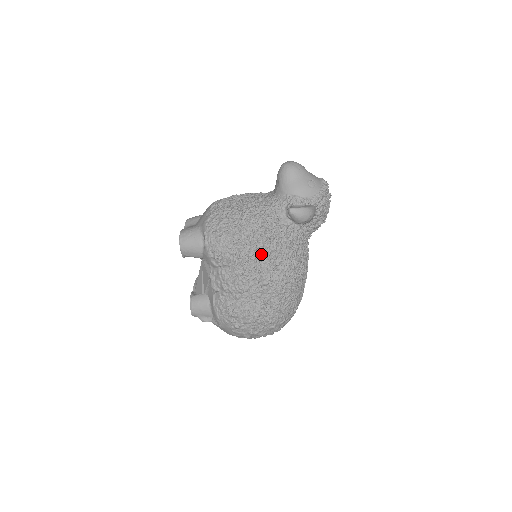
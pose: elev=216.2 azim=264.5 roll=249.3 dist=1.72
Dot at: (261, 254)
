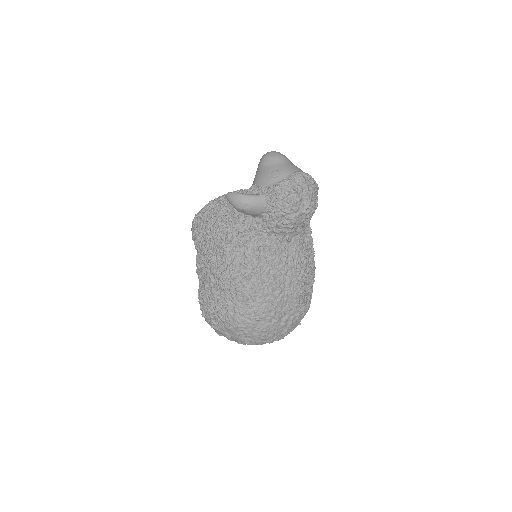
Dot at: (211, 240)
